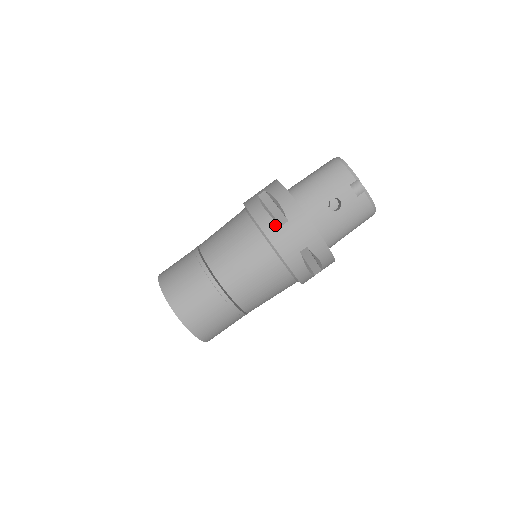
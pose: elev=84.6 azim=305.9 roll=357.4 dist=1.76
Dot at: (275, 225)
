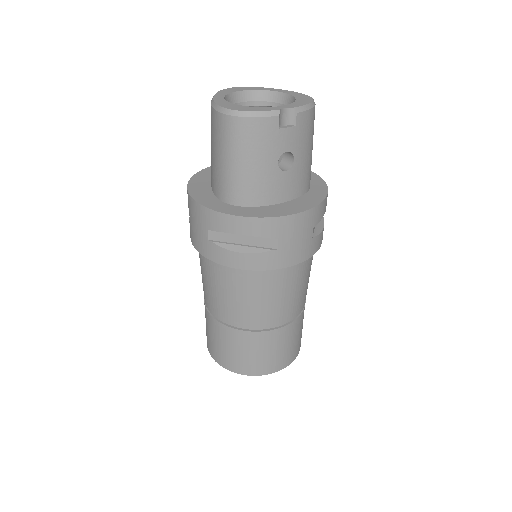
Dot at: (271, 255)
